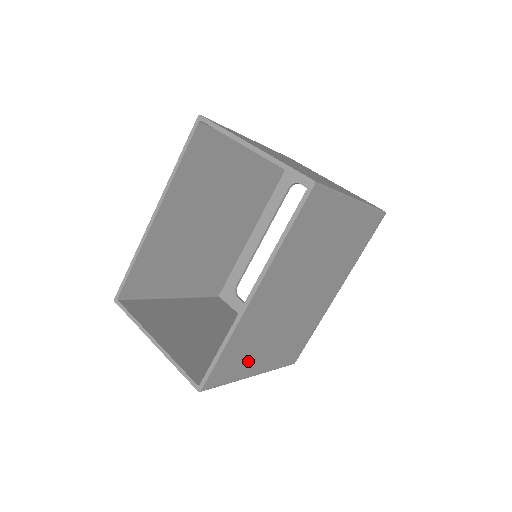
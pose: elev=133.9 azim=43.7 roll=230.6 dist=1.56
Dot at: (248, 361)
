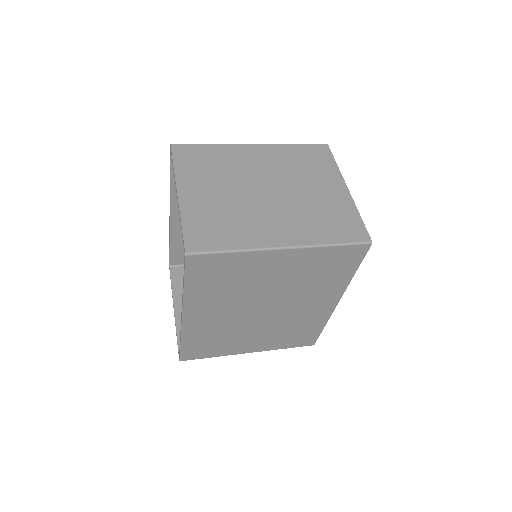
Dot at: (227, 347)
